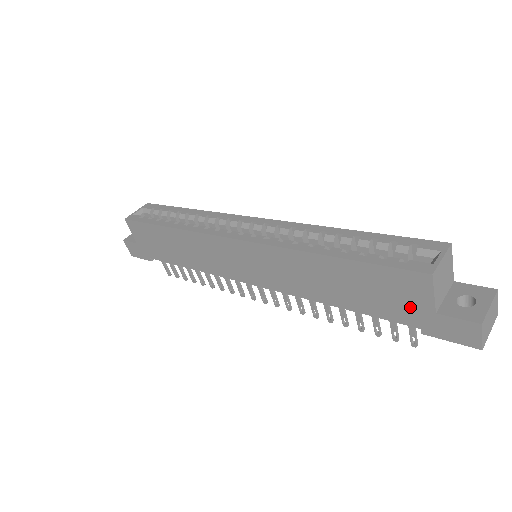
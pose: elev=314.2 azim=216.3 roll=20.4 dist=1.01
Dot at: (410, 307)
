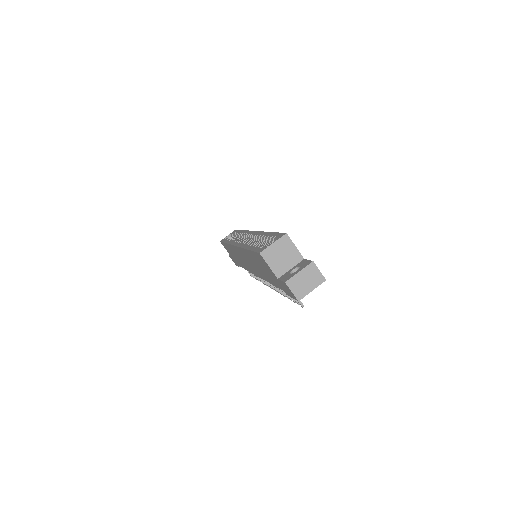
Dot at: (274, 277)
